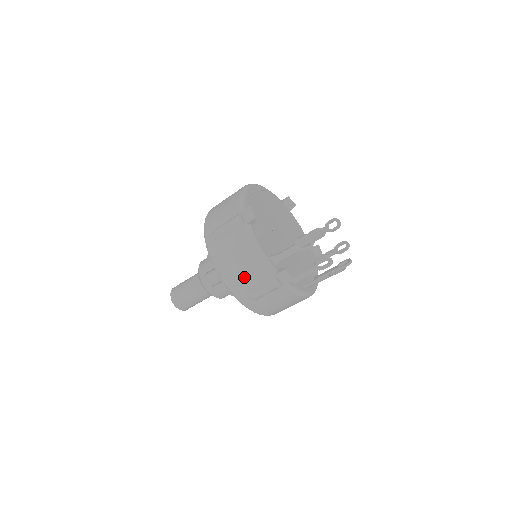
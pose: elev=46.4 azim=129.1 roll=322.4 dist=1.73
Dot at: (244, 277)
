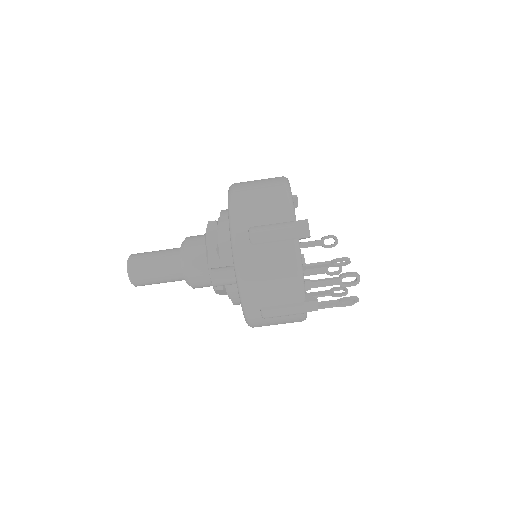
Dot at: (269, 294)
